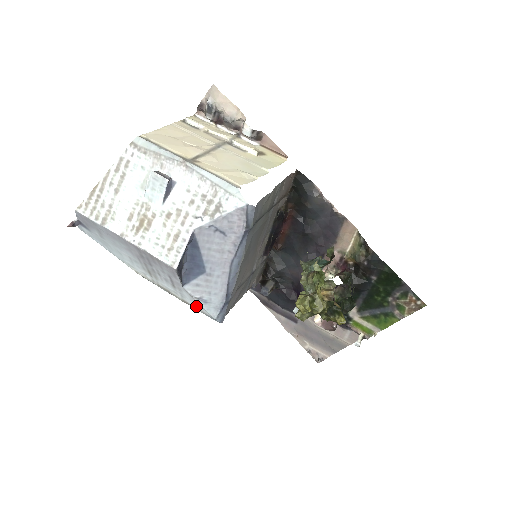
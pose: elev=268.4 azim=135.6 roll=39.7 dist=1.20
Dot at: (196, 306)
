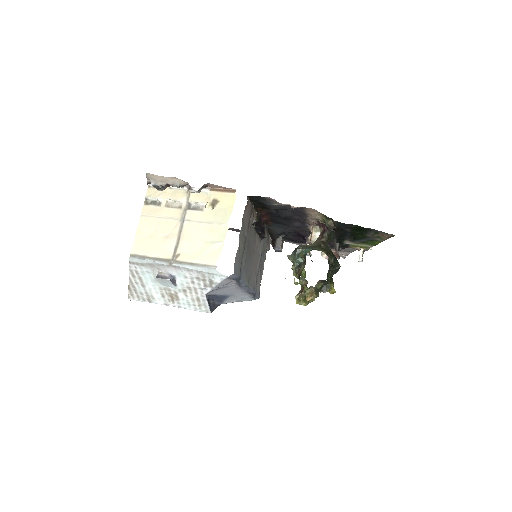
Dot at: occluded
